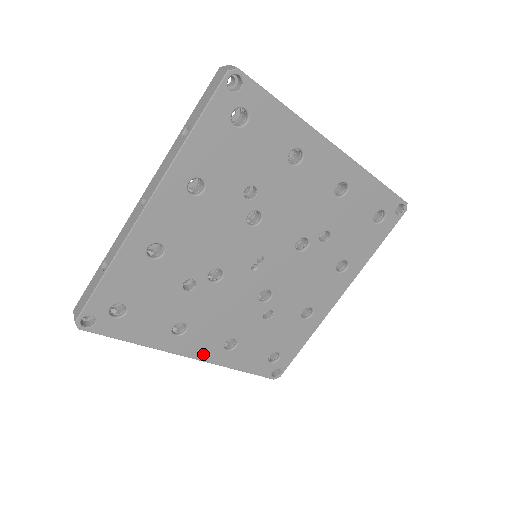
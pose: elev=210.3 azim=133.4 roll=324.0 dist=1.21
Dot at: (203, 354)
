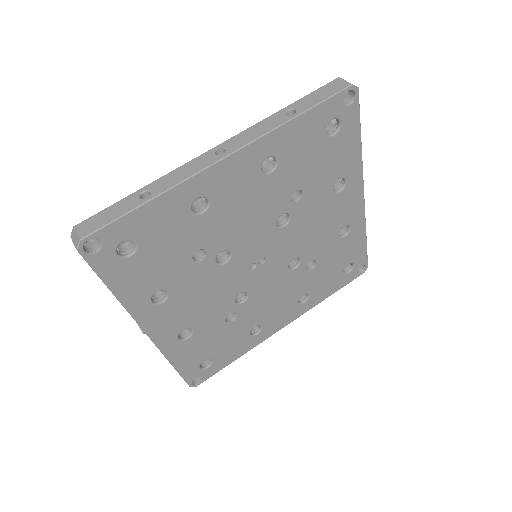
Dot at: (158, 334)
